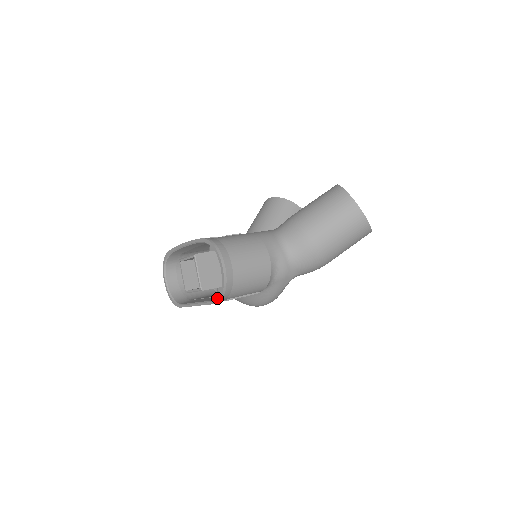
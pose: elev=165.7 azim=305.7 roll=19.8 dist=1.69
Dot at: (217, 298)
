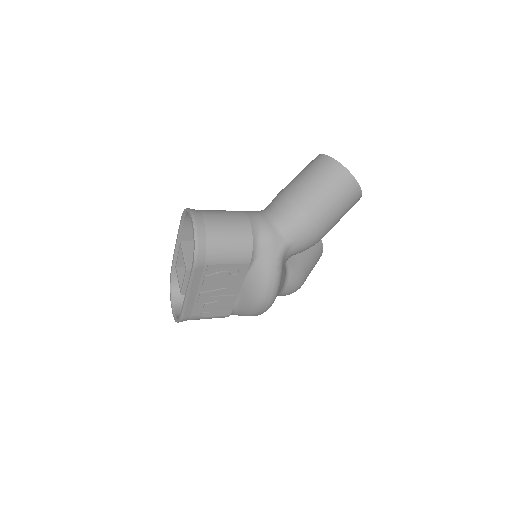
Dot at: (193, 256)
